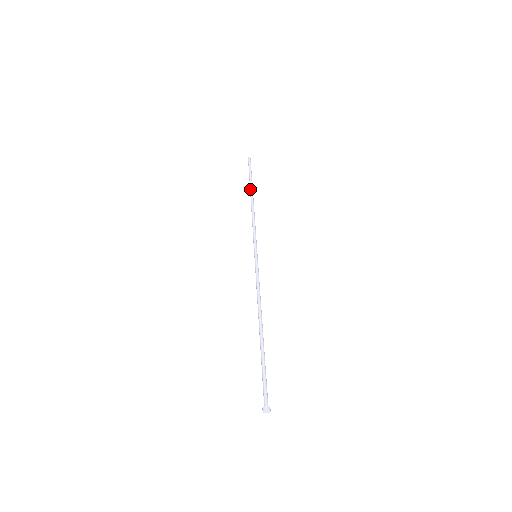
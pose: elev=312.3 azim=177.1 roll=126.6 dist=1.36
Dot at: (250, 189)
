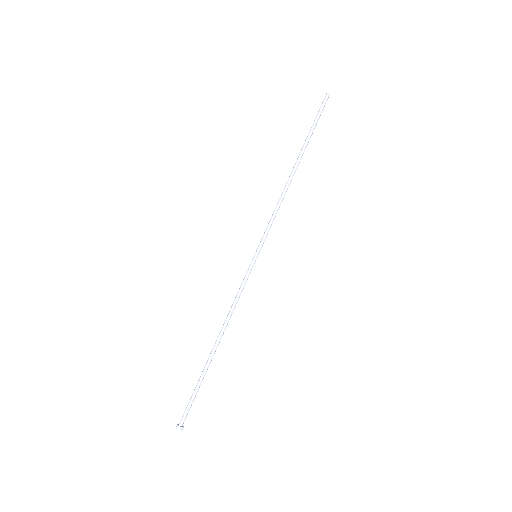
Dot at: (300, 152)
